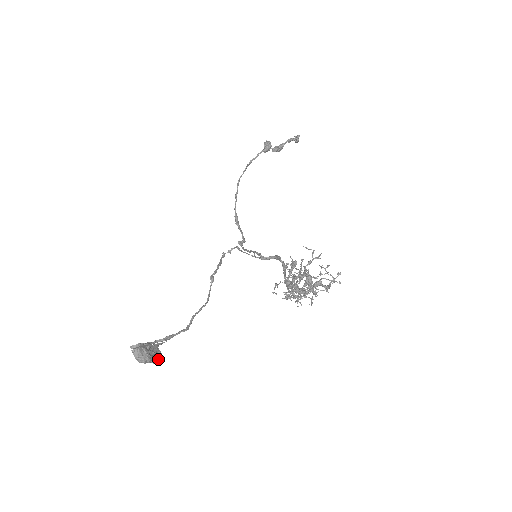
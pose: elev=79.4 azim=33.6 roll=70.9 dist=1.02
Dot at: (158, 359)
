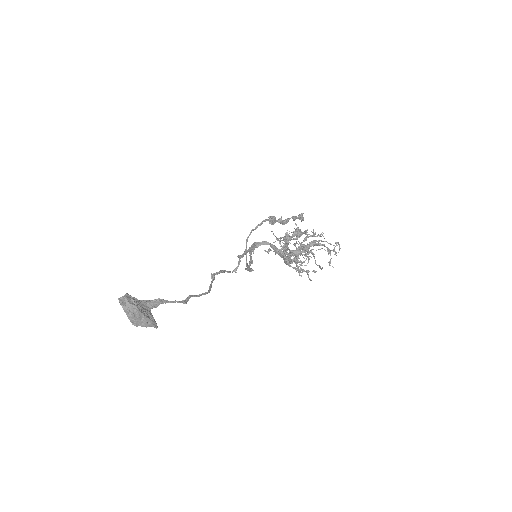
Dot at: (151, 322)
